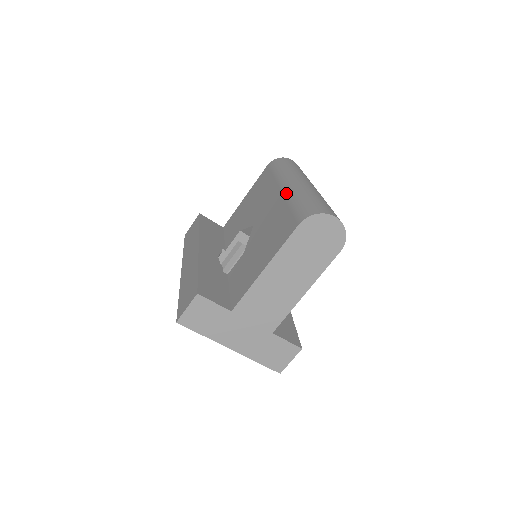
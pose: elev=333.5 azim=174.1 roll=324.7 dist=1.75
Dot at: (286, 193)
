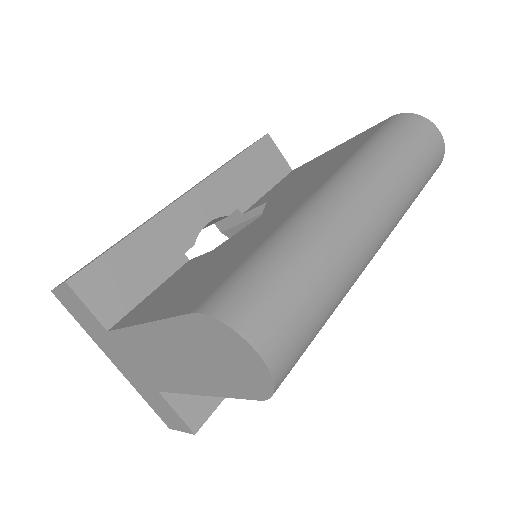
Dot at: (298, 210)
